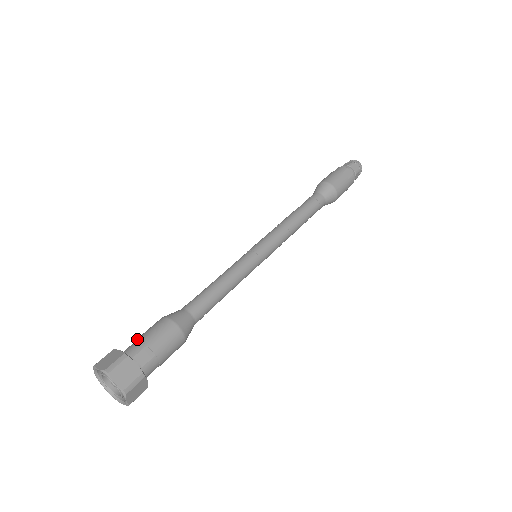
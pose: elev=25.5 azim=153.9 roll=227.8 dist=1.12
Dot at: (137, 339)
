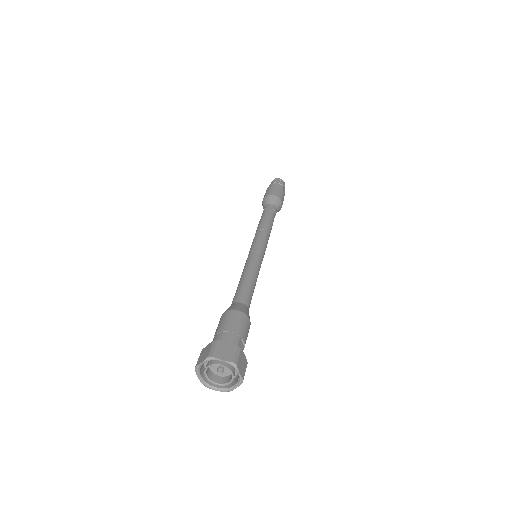
Dot at: (228, 331)
